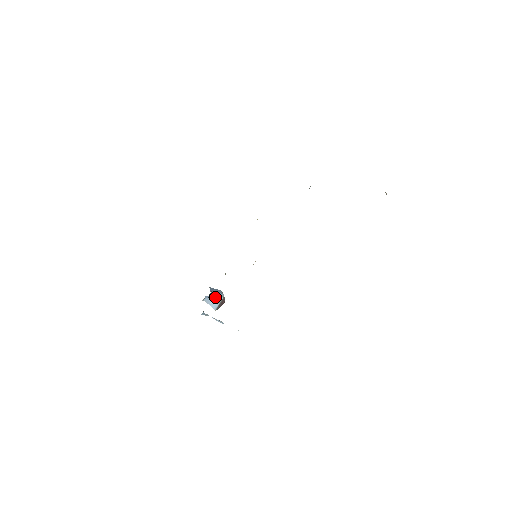
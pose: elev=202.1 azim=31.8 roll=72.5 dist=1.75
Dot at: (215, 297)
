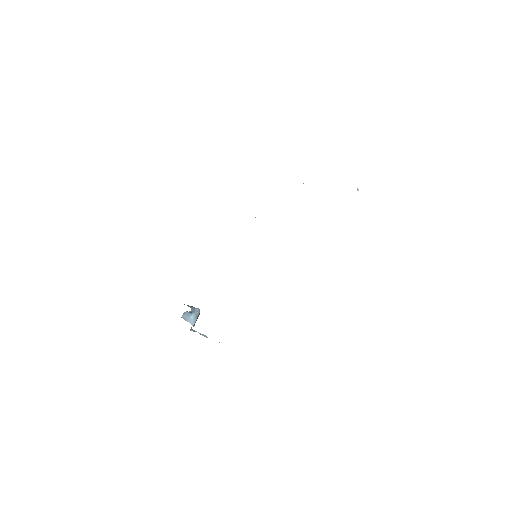
Dot at: occluded
